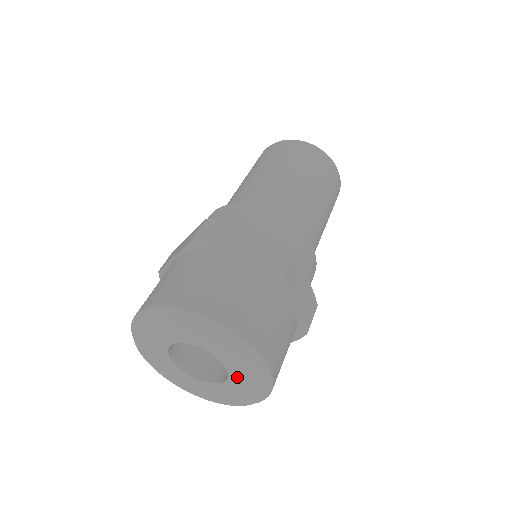
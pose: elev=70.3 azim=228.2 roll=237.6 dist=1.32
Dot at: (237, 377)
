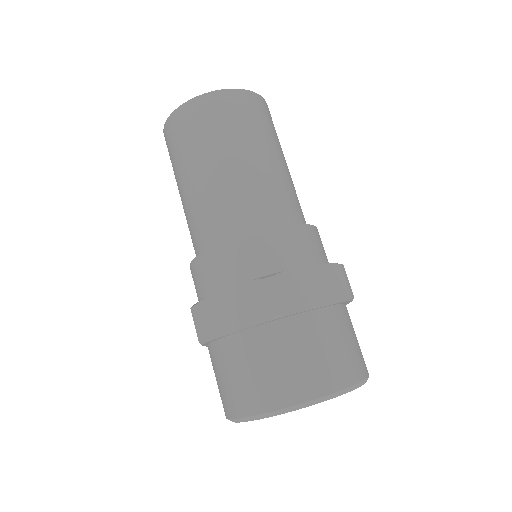
Dot at: occluded
